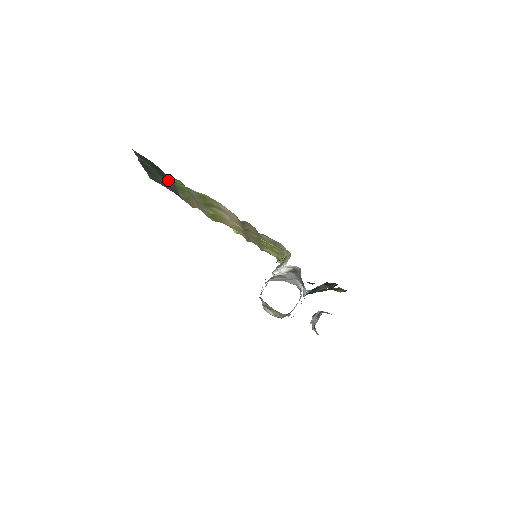
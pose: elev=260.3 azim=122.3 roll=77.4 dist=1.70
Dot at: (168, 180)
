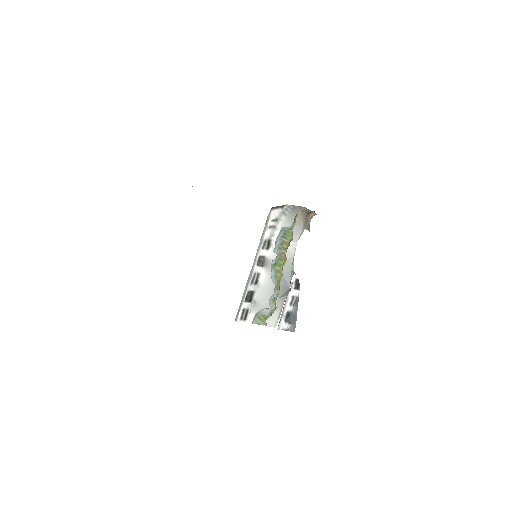
Dot at: occluded
